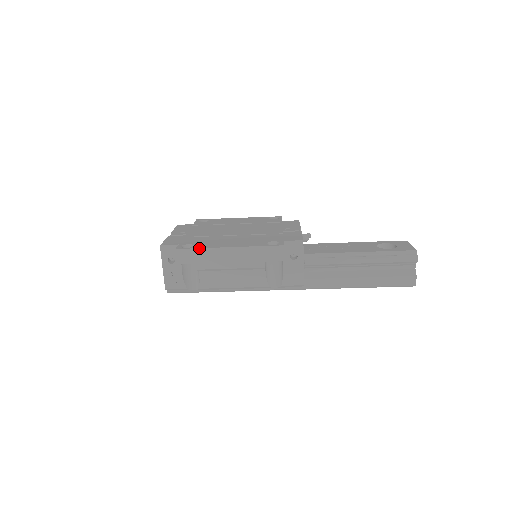
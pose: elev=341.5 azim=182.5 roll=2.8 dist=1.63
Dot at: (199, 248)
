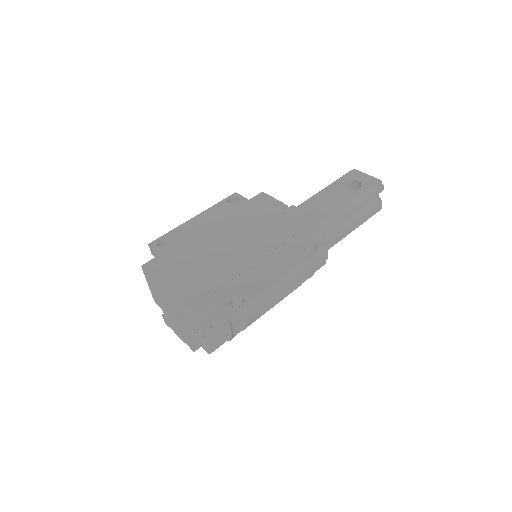
Dot at: (256, 297)
